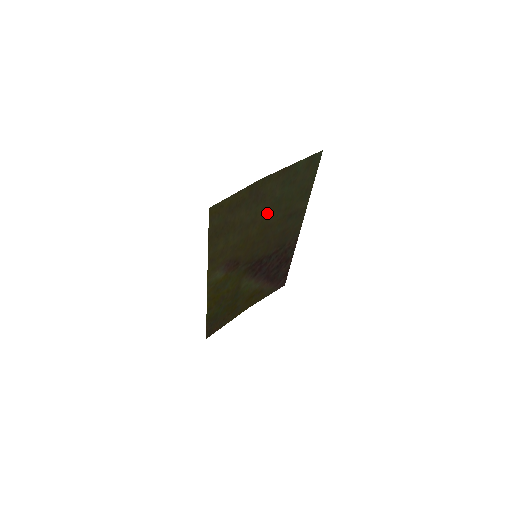
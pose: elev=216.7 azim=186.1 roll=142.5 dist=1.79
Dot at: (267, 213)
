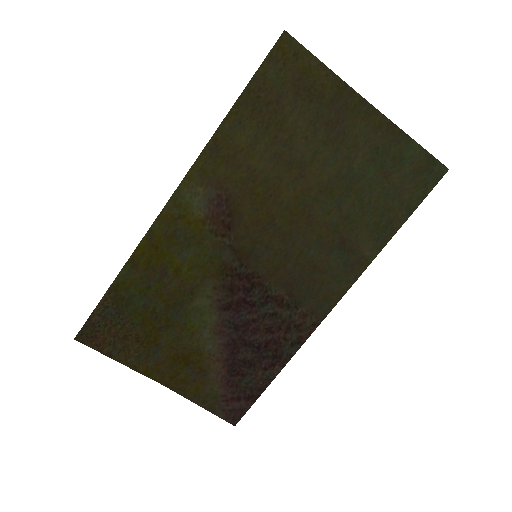
Dot at: (324, 183)
